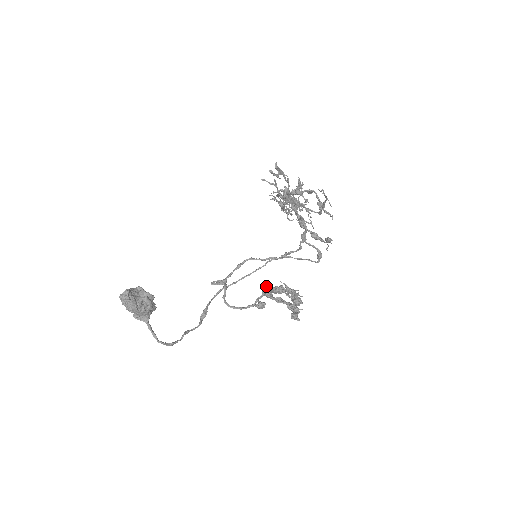
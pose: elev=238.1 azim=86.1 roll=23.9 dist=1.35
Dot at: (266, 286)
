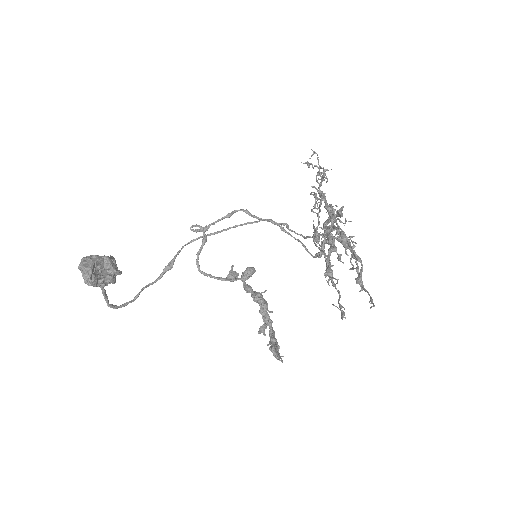
Dot at: (249, 274)
